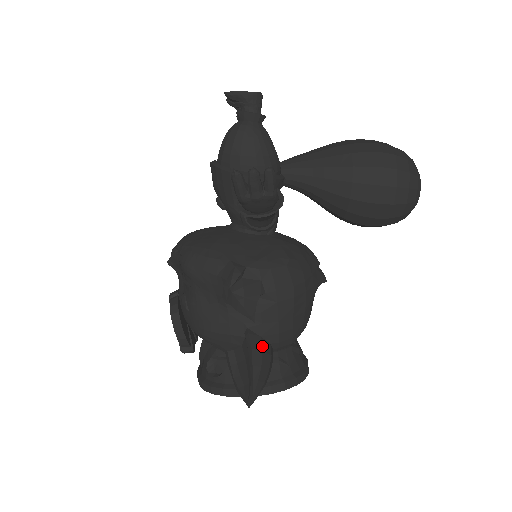
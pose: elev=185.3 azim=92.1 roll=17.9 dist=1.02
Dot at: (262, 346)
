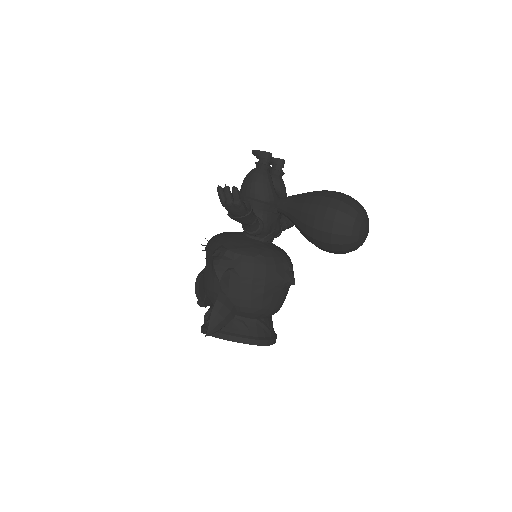
Dot at: (225, 302)
